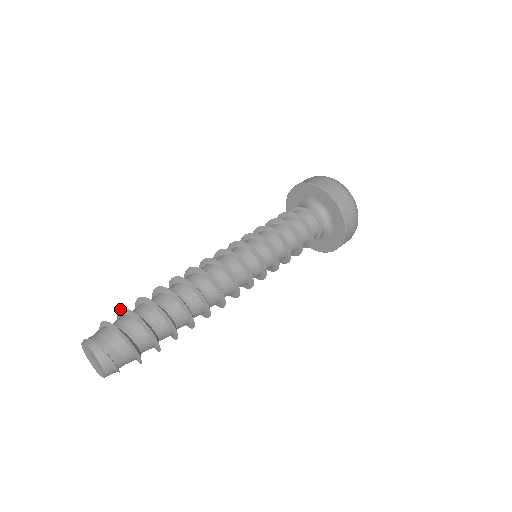
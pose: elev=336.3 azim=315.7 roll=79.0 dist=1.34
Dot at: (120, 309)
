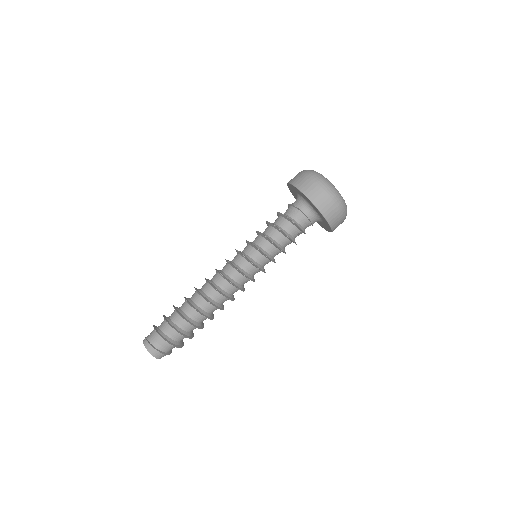
Dot at: occluded
